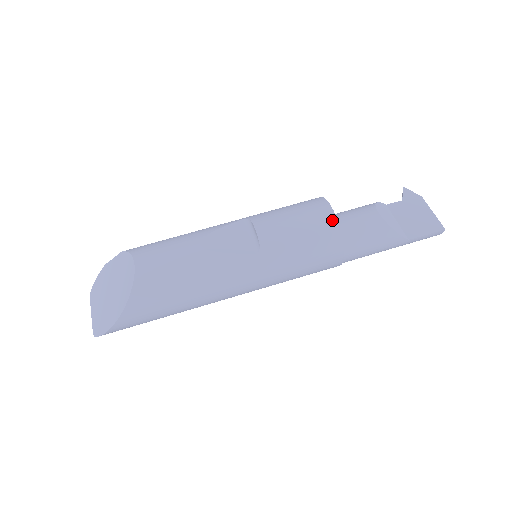
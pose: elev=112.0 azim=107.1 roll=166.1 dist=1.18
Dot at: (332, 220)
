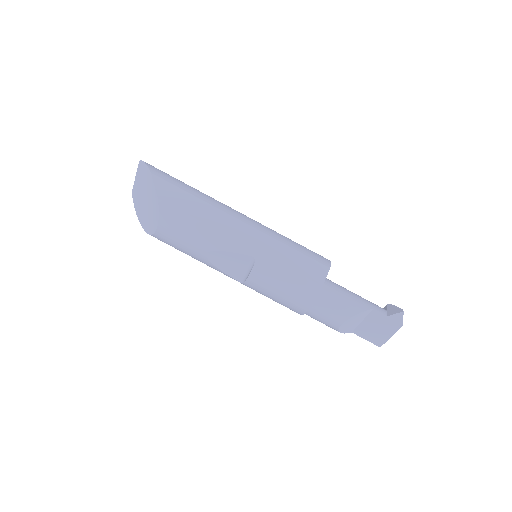
Dot at: (301, 312)
